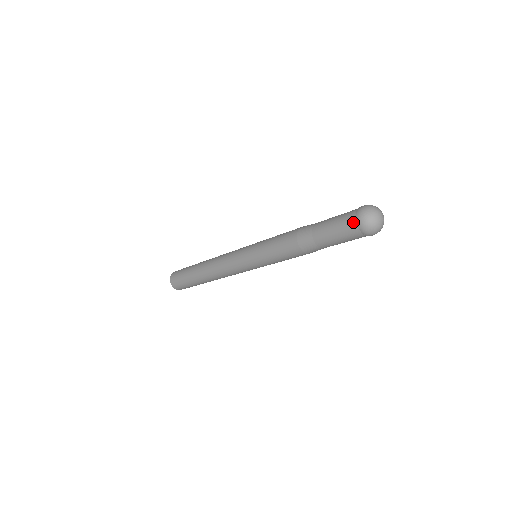
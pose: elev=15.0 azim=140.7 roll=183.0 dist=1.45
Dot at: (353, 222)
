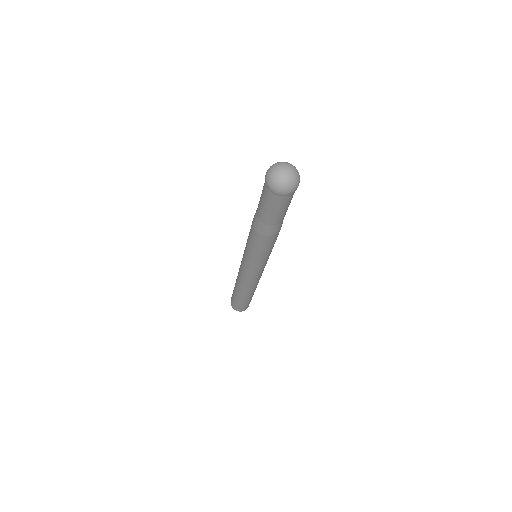
Dot at: occluded
